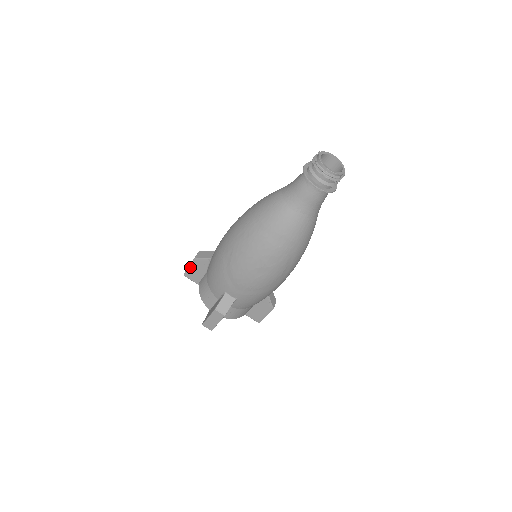
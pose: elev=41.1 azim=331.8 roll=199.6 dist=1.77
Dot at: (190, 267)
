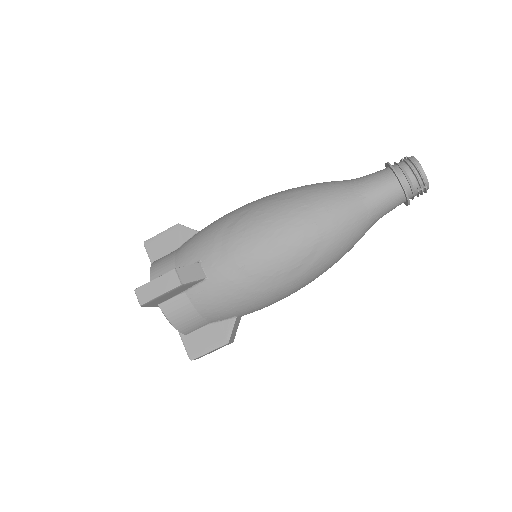
Dot at: (162, 234)
